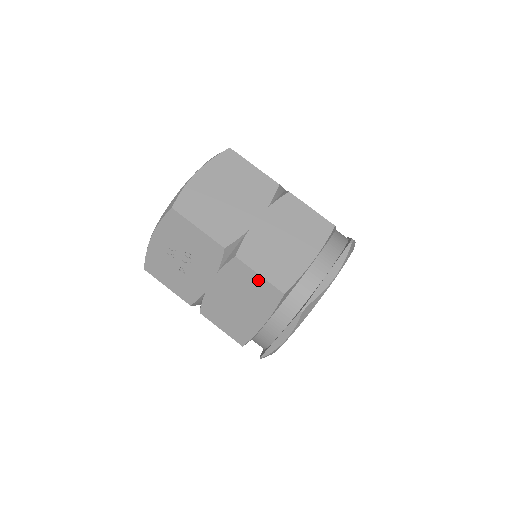
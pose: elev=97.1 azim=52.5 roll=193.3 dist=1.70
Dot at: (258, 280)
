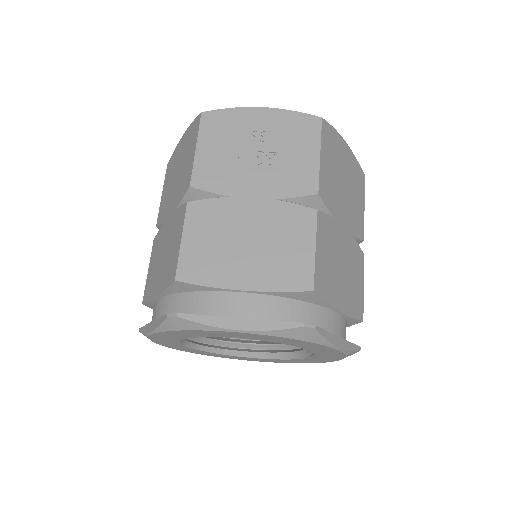
Dot at: (307, 251)
